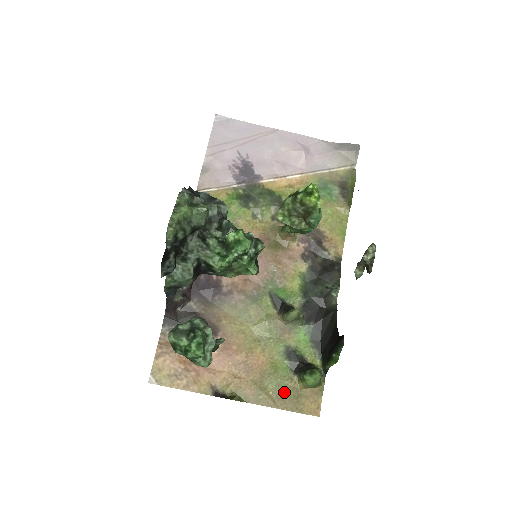
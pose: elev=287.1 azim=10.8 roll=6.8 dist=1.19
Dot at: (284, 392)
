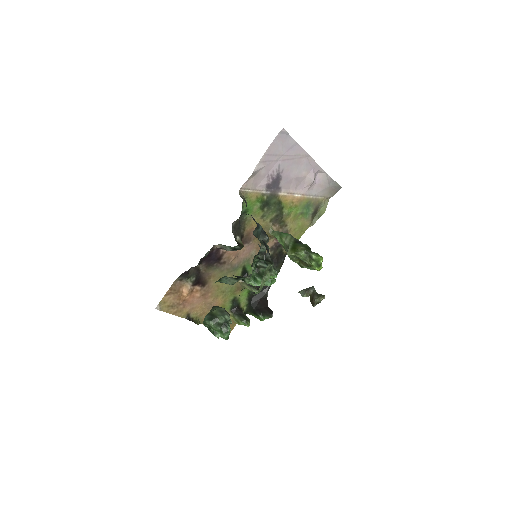
Dot at: occluded
